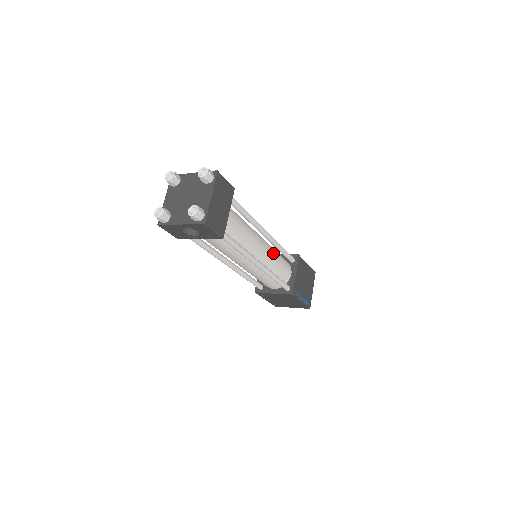
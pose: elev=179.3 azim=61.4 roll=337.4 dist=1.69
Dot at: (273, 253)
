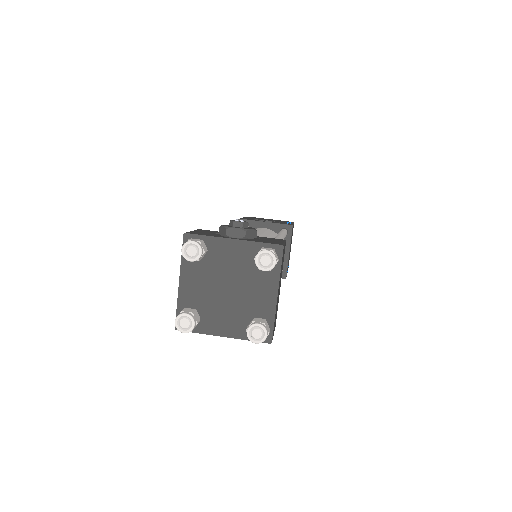
Dot at: occluded
